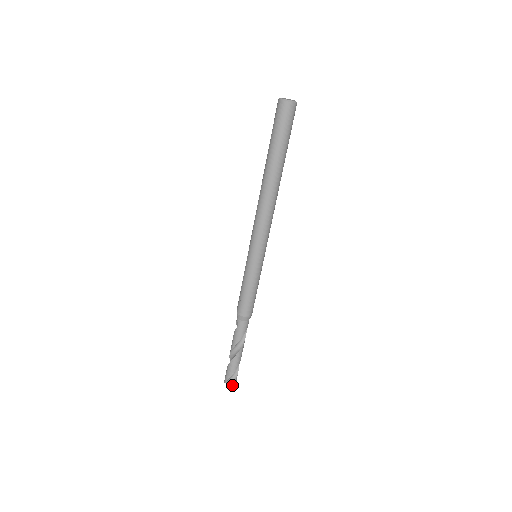
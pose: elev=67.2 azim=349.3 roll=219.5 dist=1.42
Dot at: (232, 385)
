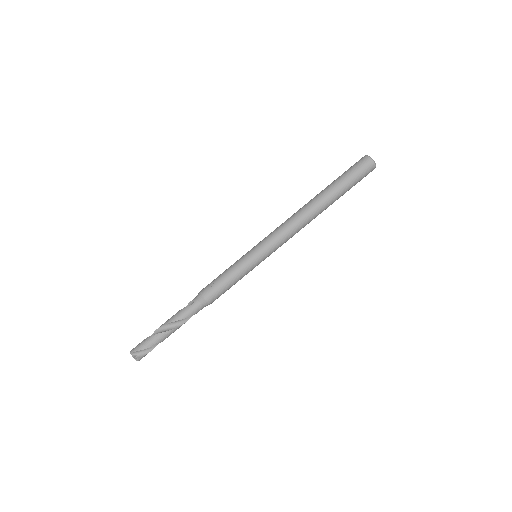
Dot at: (136, 359)
